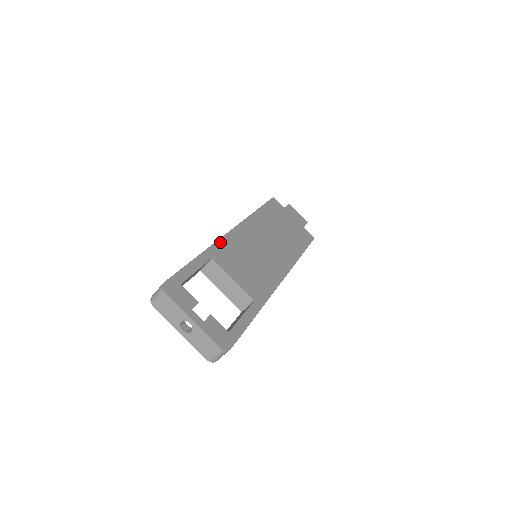
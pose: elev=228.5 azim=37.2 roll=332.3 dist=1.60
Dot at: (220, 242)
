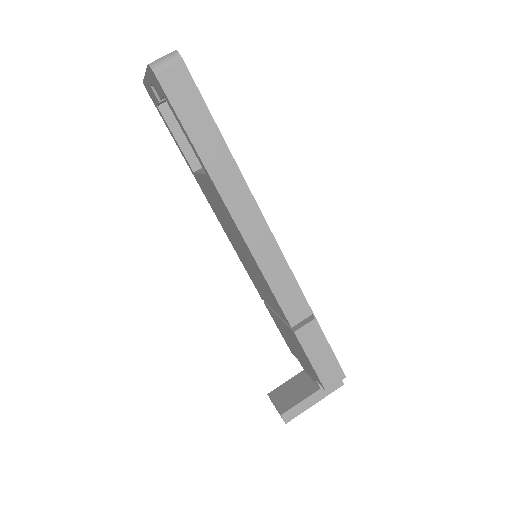
Dot at: occluded
